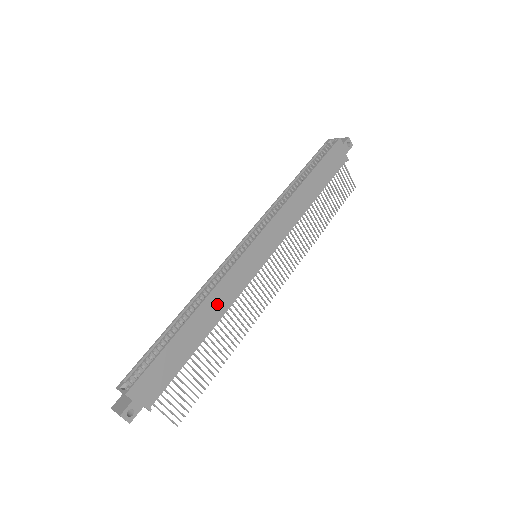
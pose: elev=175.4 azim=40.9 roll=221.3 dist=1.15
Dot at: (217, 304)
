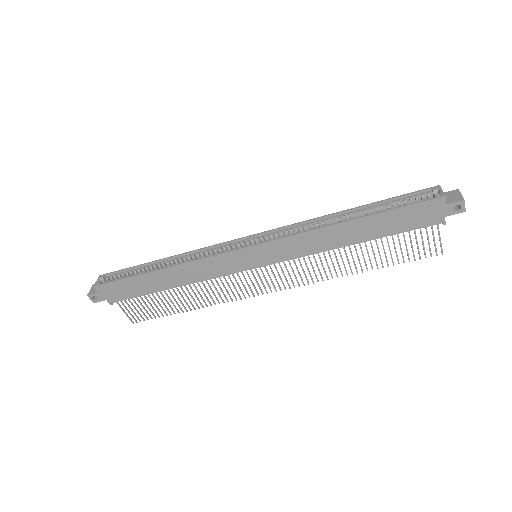
Dot at: (191, 273)
